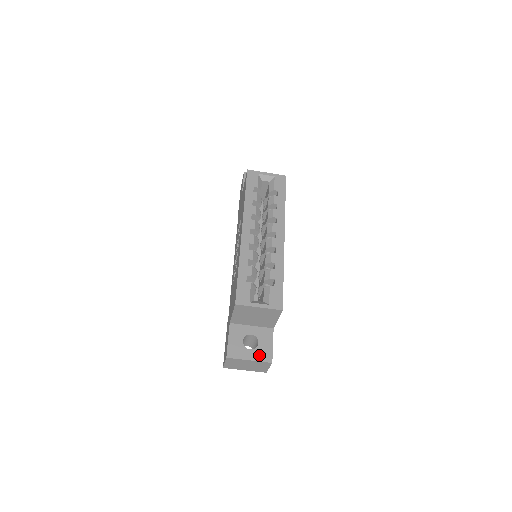
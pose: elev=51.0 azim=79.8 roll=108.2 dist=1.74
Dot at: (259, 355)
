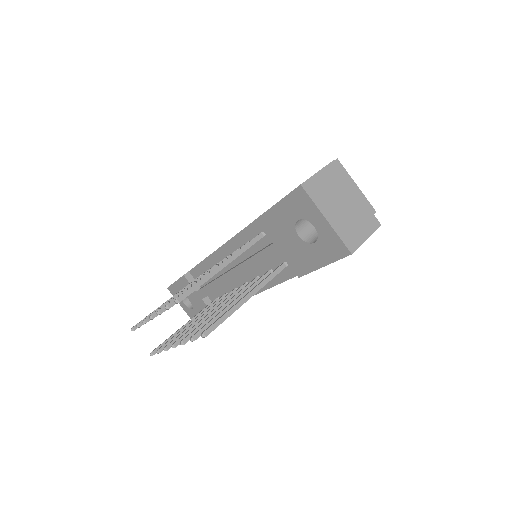
Dot at: occluded
